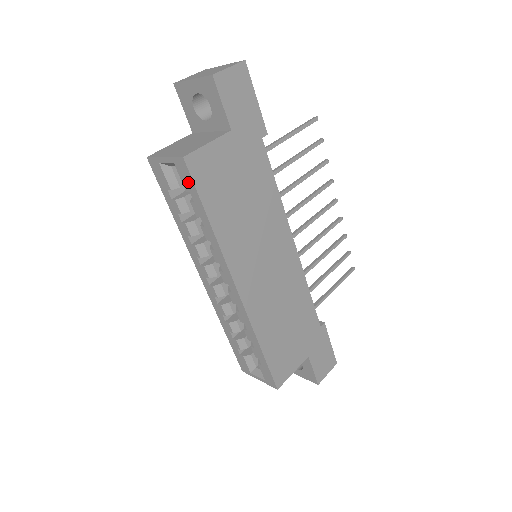
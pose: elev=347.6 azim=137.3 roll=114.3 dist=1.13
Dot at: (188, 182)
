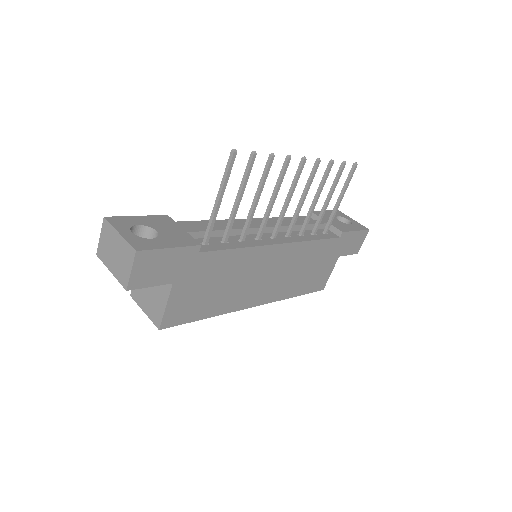
Dot at: occluded
